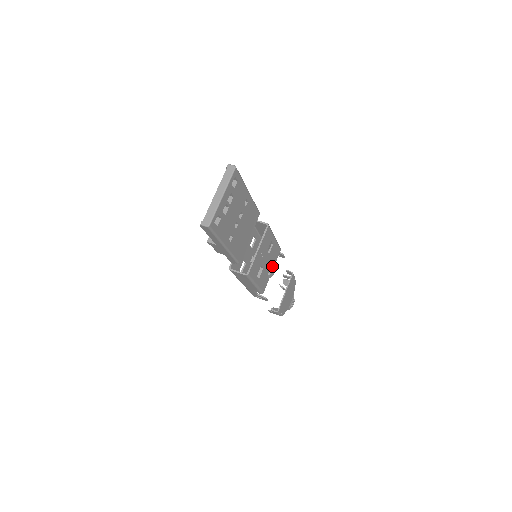
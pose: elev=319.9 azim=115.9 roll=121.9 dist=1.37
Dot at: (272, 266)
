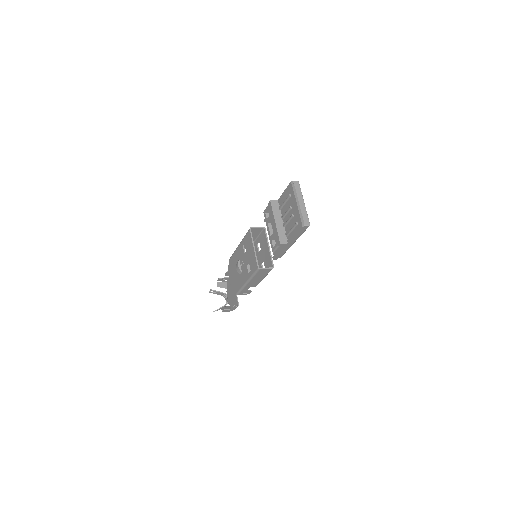
Dot at: occluded
